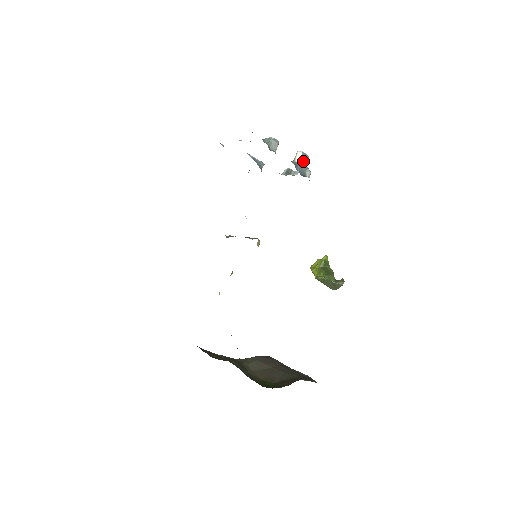
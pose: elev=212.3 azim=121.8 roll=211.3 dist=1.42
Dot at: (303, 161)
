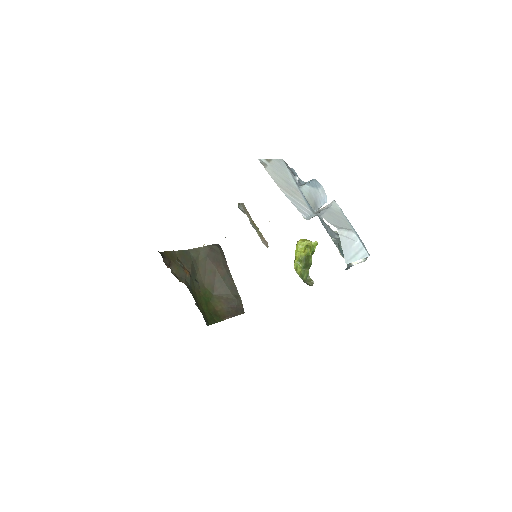
Dot at: occluded
